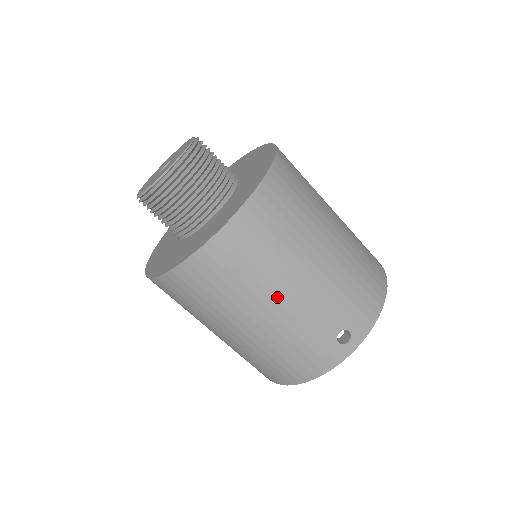
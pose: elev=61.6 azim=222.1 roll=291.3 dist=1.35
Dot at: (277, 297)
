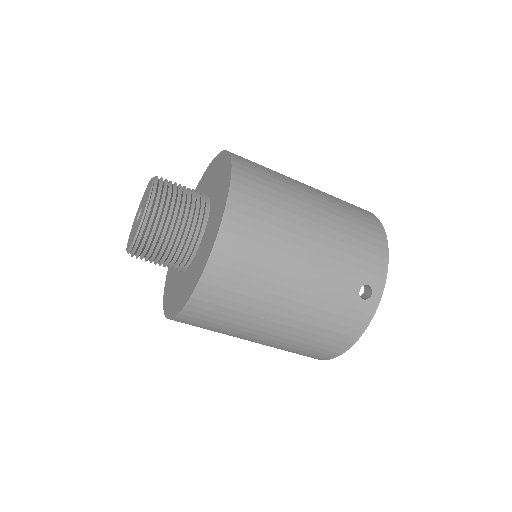
Dot at: (290, 285)
